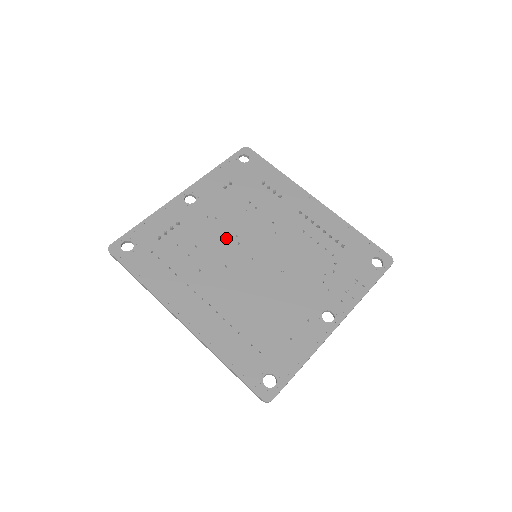
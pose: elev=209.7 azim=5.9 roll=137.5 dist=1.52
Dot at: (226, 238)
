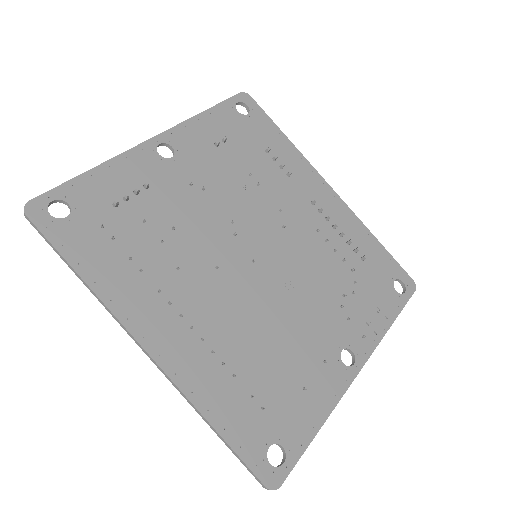
Dot at: (217, 222)
